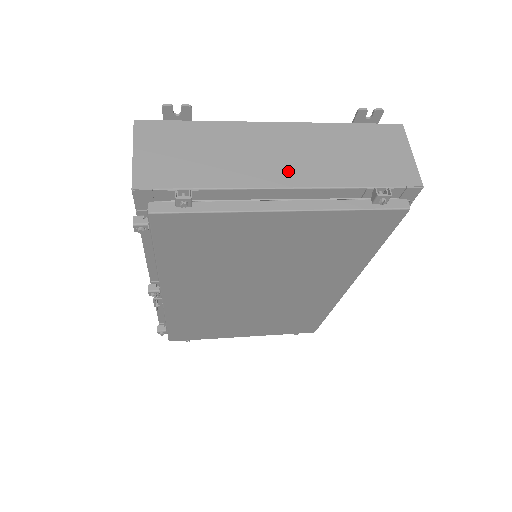
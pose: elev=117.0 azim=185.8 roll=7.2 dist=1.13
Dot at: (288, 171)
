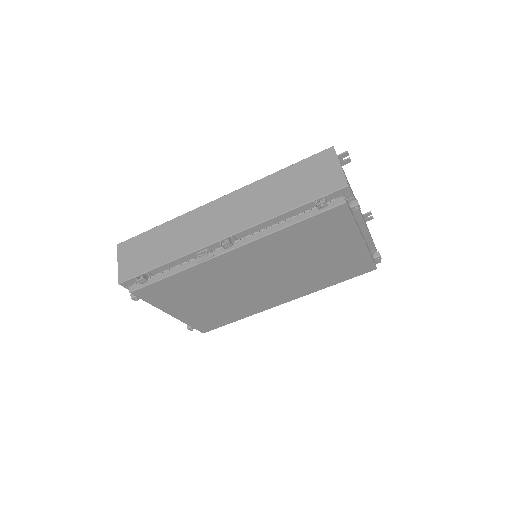
Dot at: occluded
